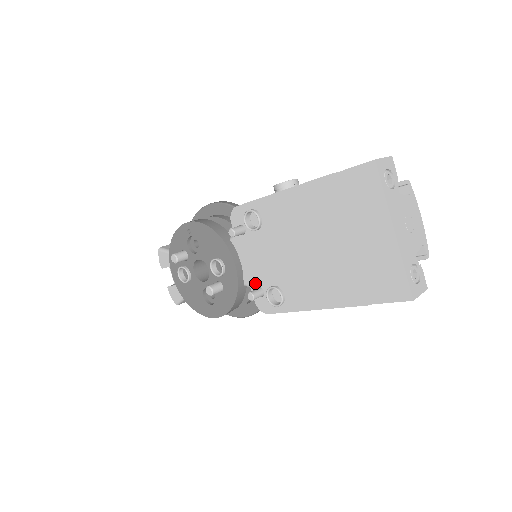
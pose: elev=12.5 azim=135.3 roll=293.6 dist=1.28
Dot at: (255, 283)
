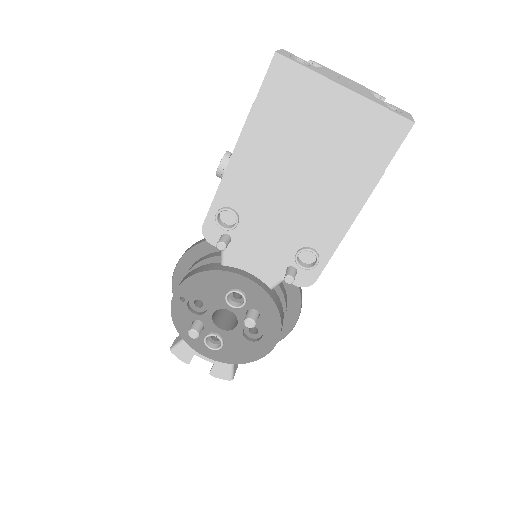
Dot at: (280, 269)
